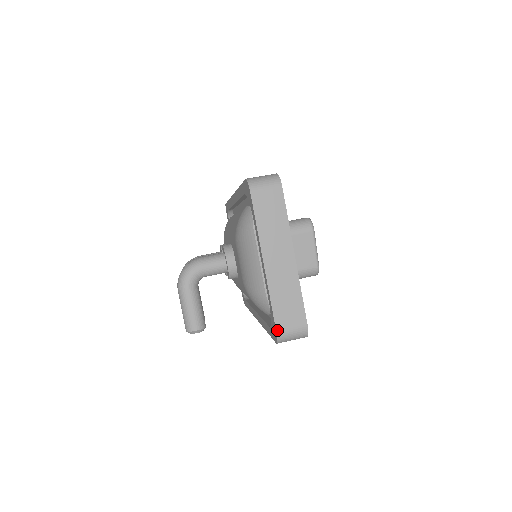
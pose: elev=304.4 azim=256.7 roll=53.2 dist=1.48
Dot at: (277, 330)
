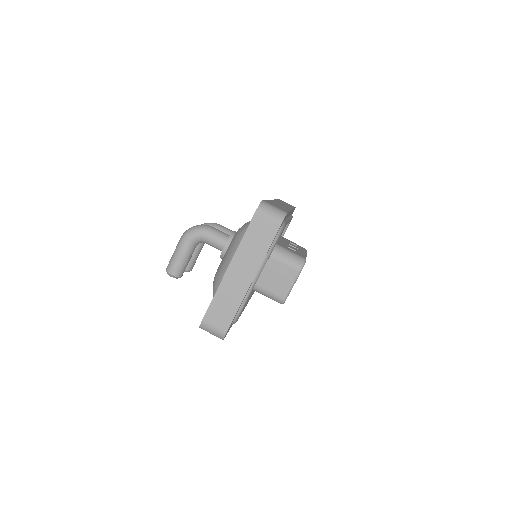
Dot at: (204, 319)
